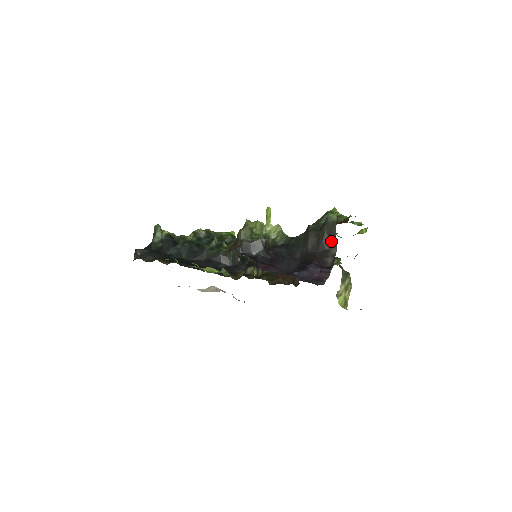
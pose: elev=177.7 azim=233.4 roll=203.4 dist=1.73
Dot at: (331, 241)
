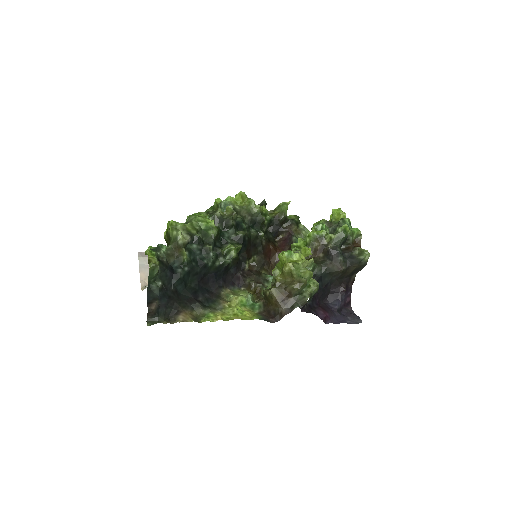
Dot at: (356, 271)
